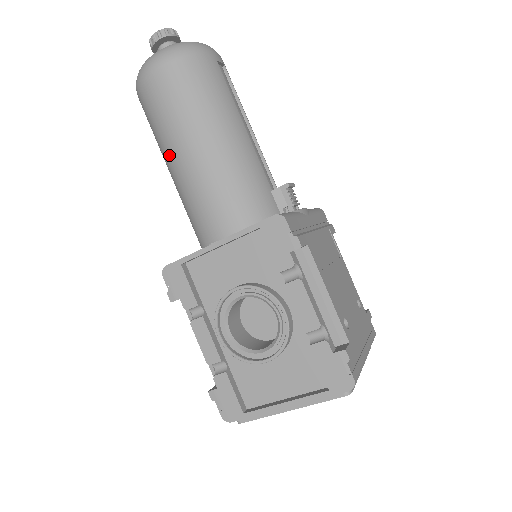
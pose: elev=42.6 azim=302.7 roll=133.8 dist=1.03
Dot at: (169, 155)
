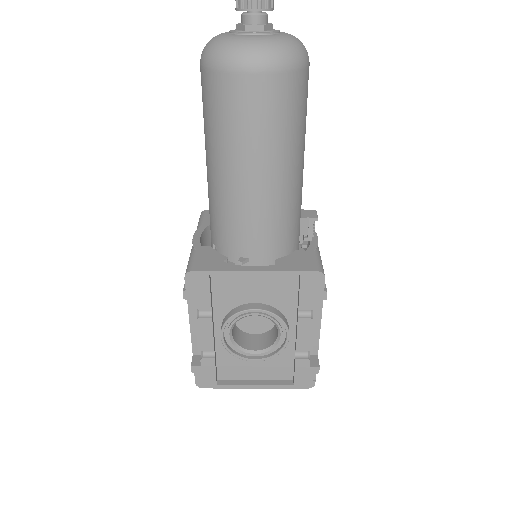
Dot at: (227, 161)
